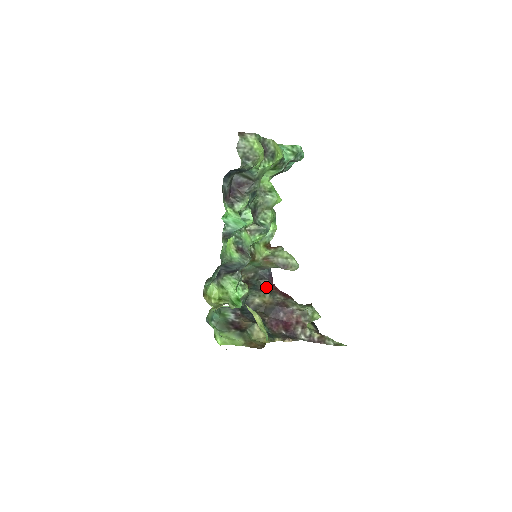
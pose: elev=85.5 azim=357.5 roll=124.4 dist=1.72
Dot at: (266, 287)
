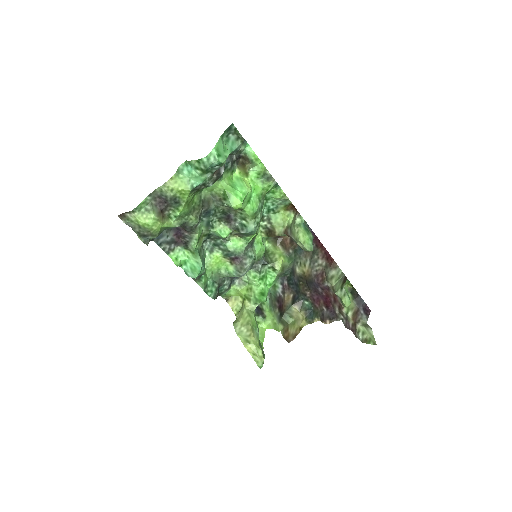
Dot at: (313, 244)
